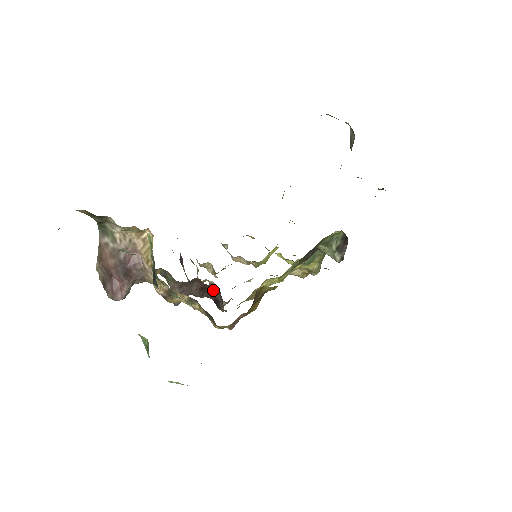
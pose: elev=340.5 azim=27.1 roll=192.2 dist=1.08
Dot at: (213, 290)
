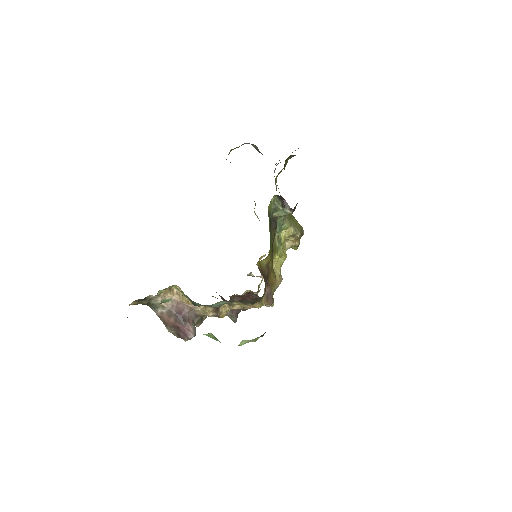
Dot at: (245, 293)
